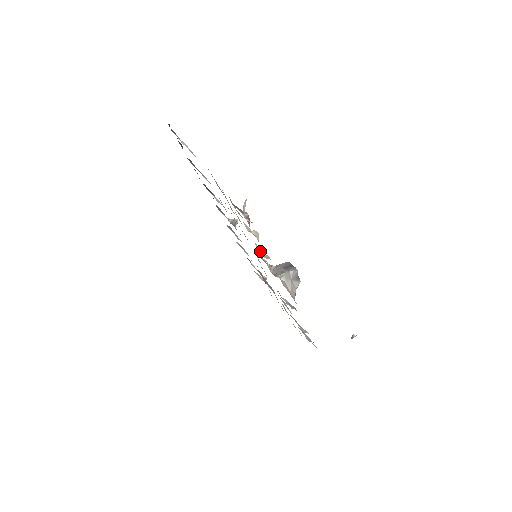
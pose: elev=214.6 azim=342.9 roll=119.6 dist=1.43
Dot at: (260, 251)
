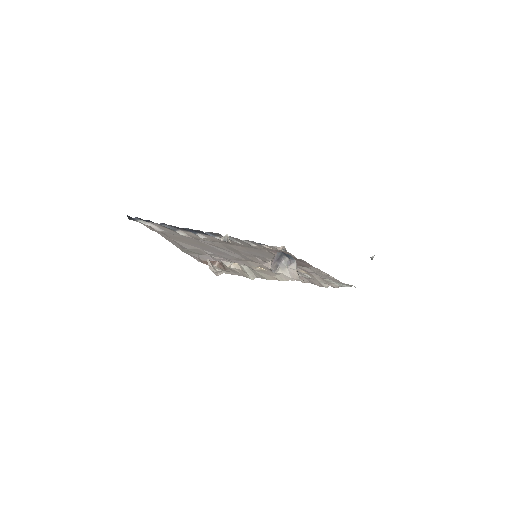
Dot at: (247, 271)
